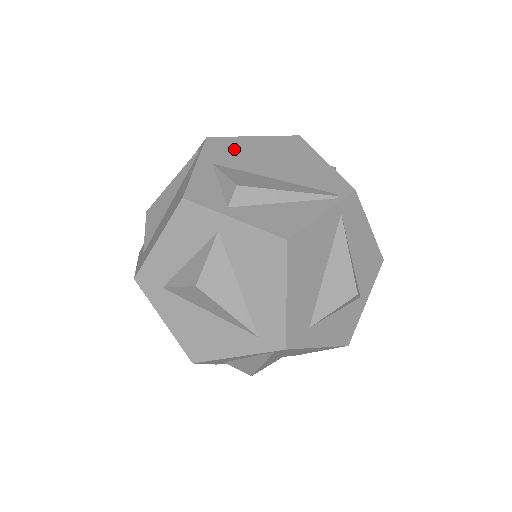
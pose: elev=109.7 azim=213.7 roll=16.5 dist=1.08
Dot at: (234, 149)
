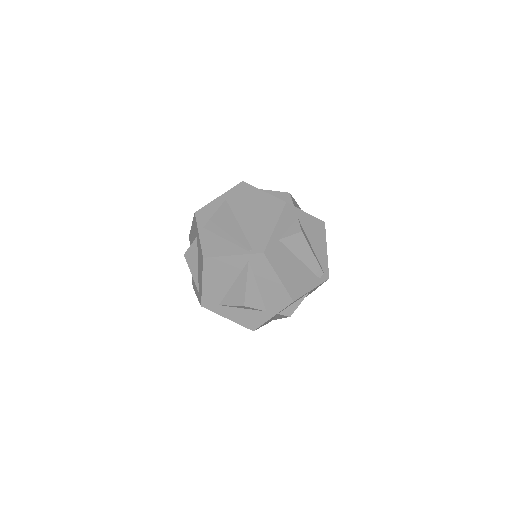
Dot at: (245, 195)
